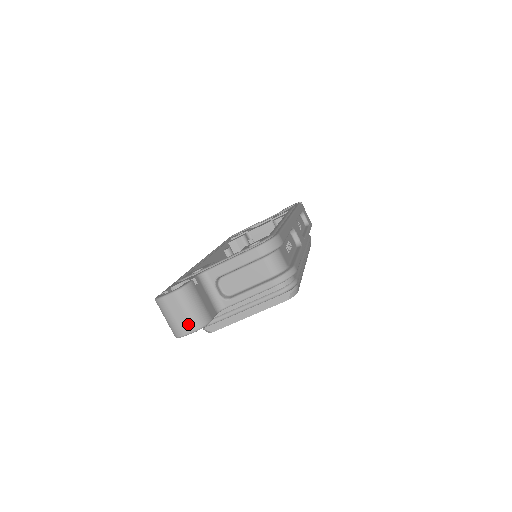
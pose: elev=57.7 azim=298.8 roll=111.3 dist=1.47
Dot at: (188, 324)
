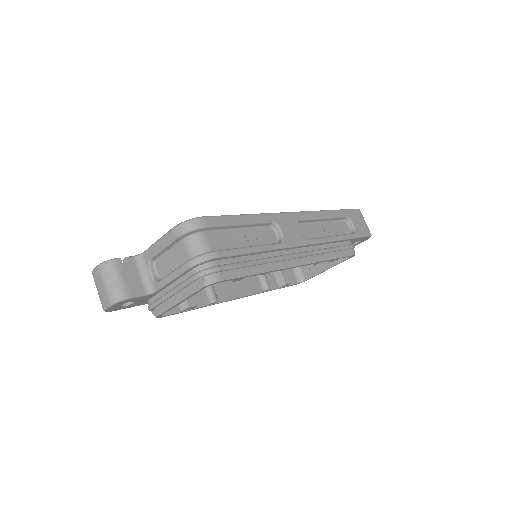
Dot at: (106, 297)
